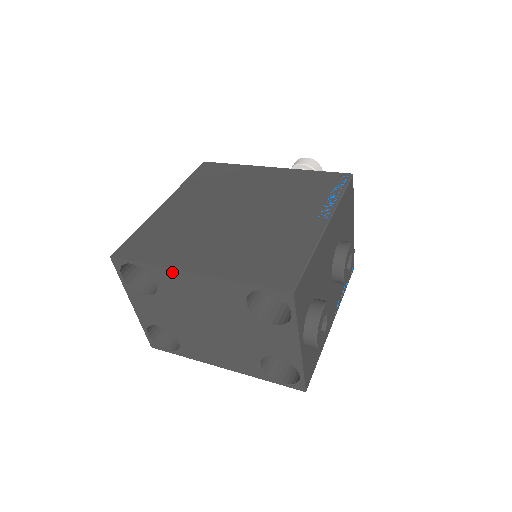
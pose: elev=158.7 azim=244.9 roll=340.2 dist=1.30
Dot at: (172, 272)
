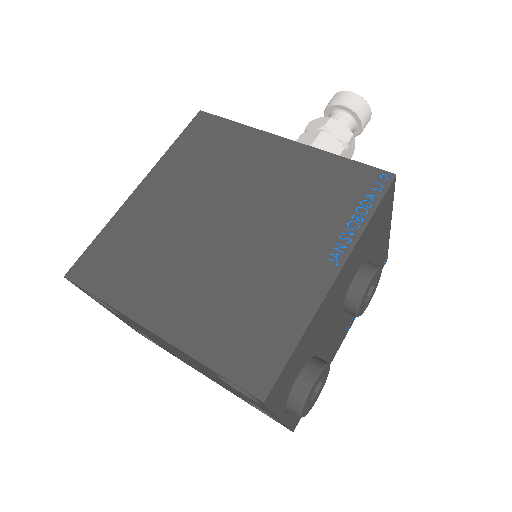
Dot at: occluded
